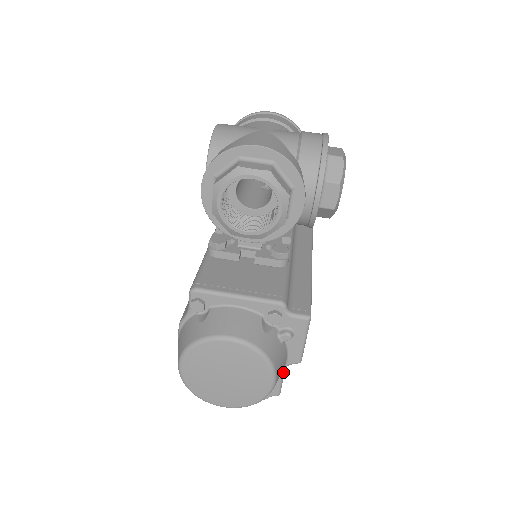
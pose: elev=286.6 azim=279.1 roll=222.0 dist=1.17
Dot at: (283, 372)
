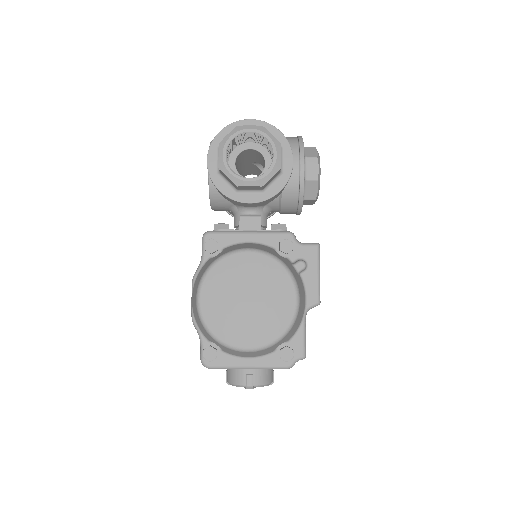
Dot at: (304, 320)
